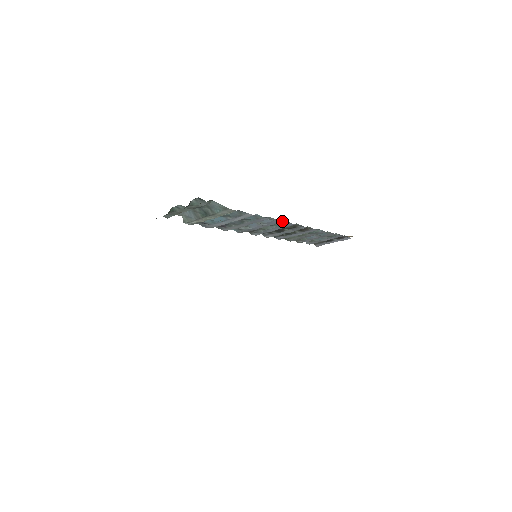
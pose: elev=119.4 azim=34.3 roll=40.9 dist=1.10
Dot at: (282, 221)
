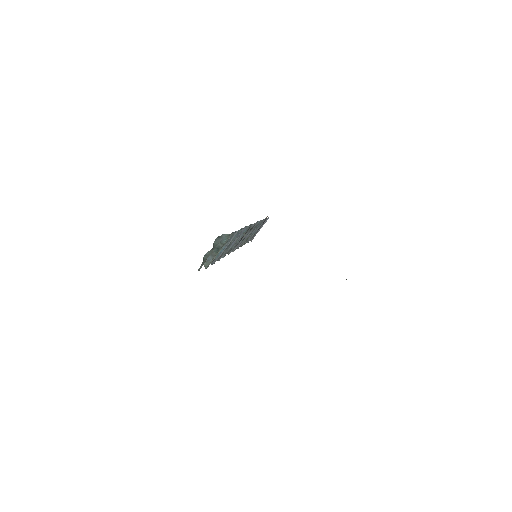
Dot at: occluded
